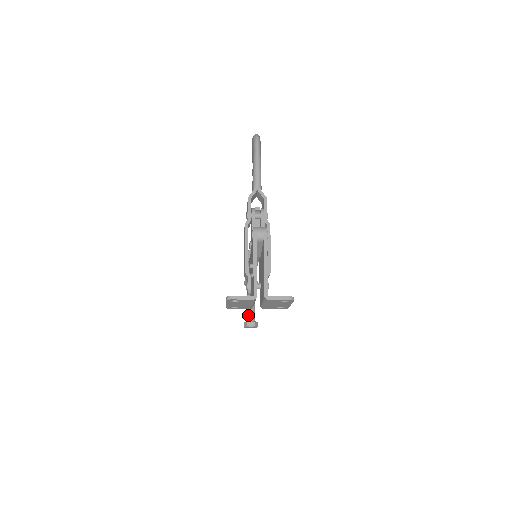
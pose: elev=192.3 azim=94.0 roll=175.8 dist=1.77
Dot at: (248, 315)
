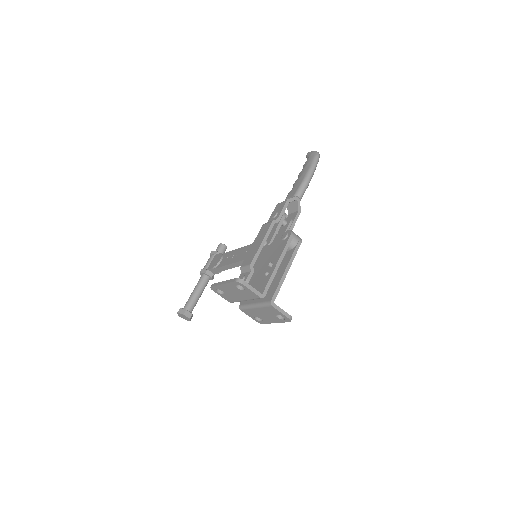
Dot at: (189, 304)
